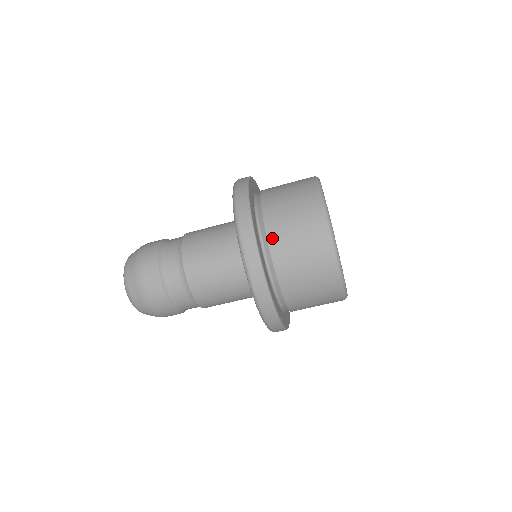
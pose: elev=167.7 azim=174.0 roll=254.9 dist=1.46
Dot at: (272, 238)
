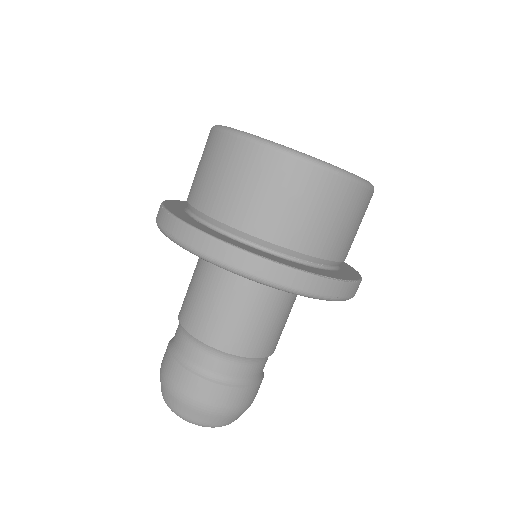
Dot at: (197, 202)
